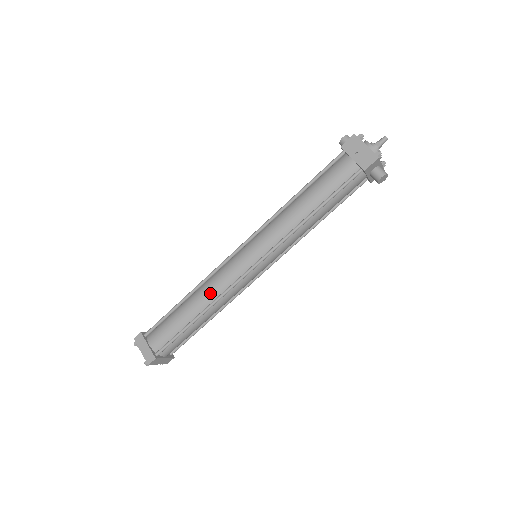
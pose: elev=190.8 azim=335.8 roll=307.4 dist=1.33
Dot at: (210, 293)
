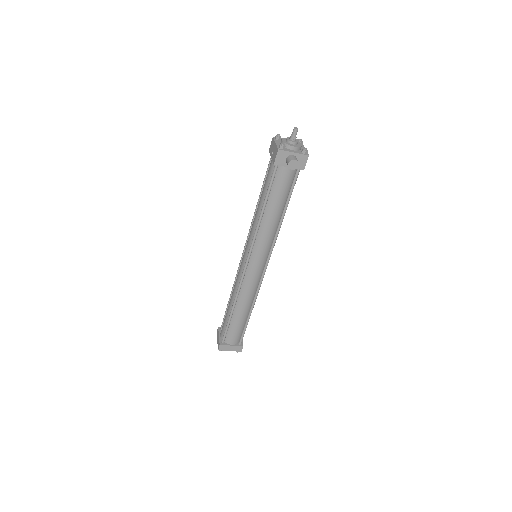
Dot at: (234, 290)
